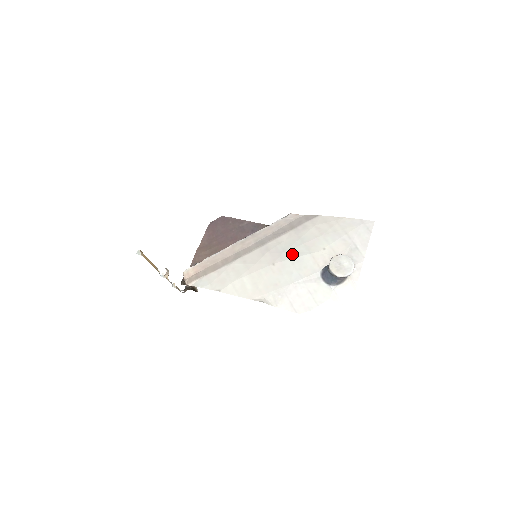
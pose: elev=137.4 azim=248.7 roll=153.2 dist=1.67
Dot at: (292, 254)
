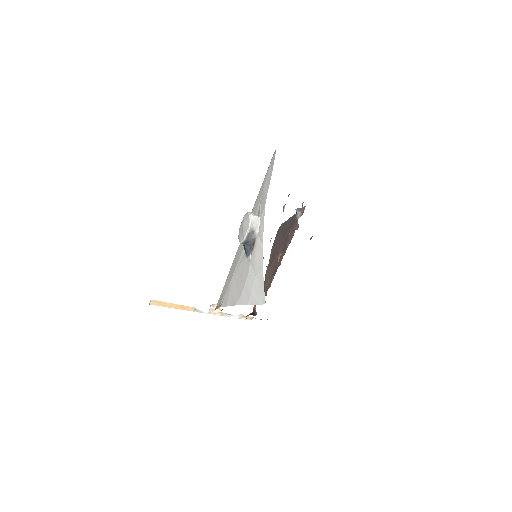
Dot at: occluded
